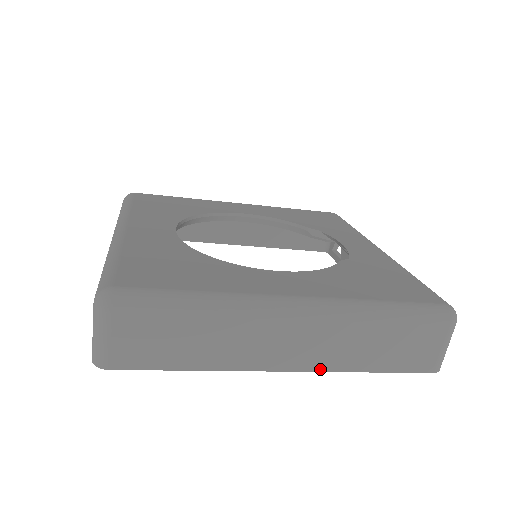
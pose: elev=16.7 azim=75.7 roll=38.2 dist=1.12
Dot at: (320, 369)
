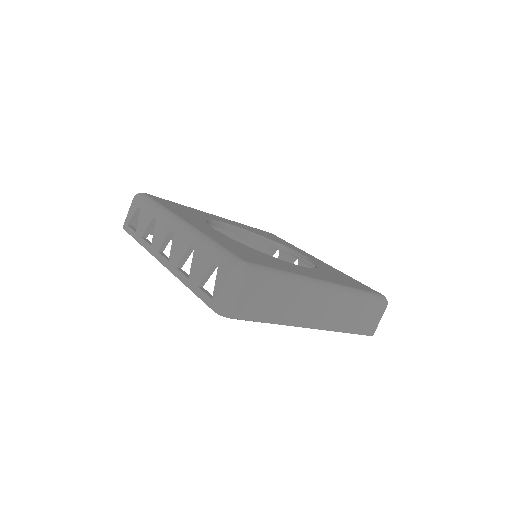
Dot at: (327, 329)
